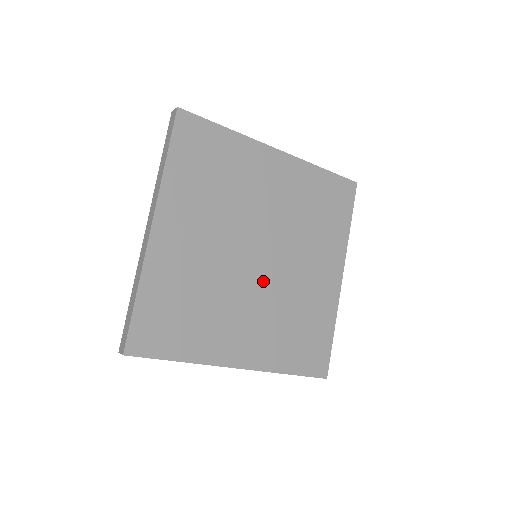
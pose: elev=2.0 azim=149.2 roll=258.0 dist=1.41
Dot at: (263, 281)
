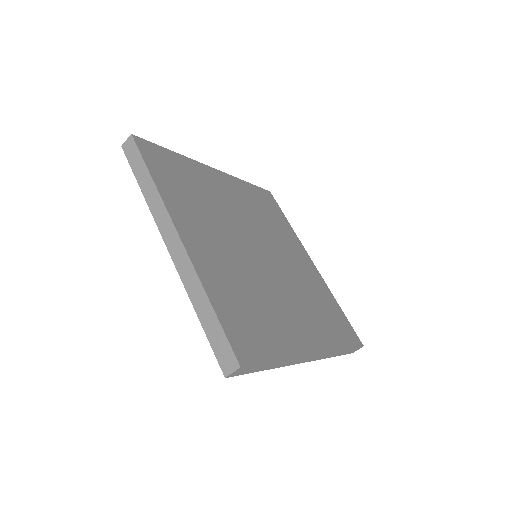
Dot at: (277, 273)
